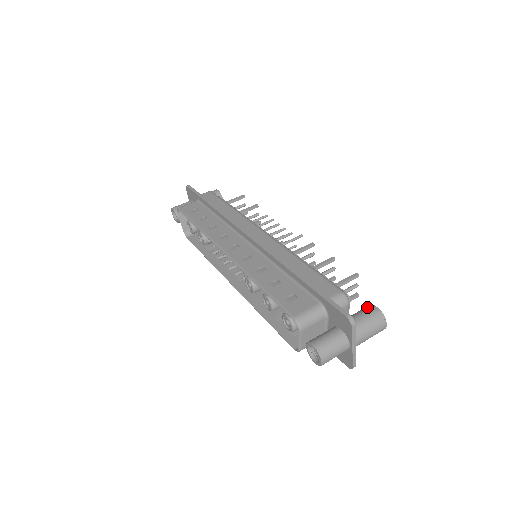
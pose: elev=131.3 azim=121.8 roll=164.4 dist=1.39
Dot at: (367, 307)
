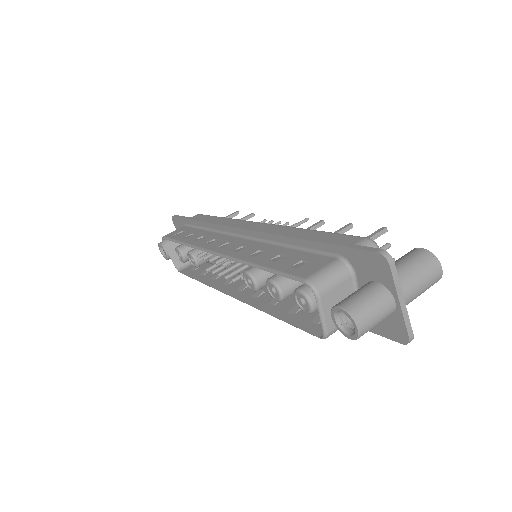
Dot at: occluded
